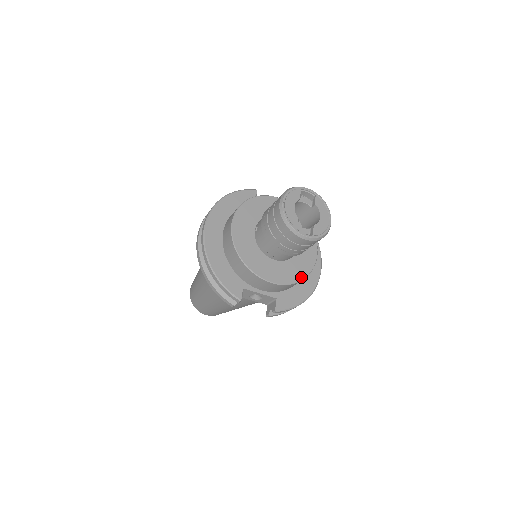
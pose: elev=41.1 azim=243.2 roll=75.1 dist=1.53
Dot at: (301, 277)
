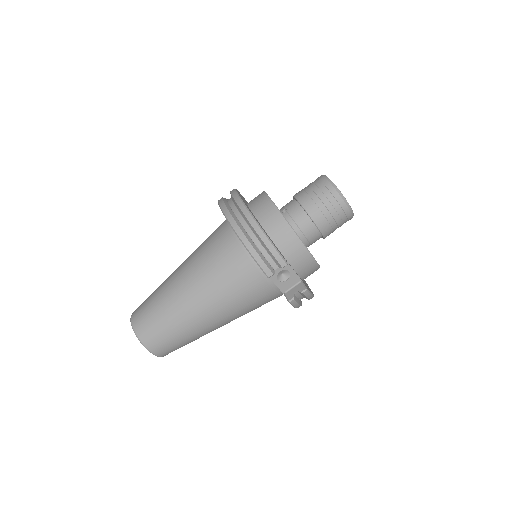
Dot at: occluded
